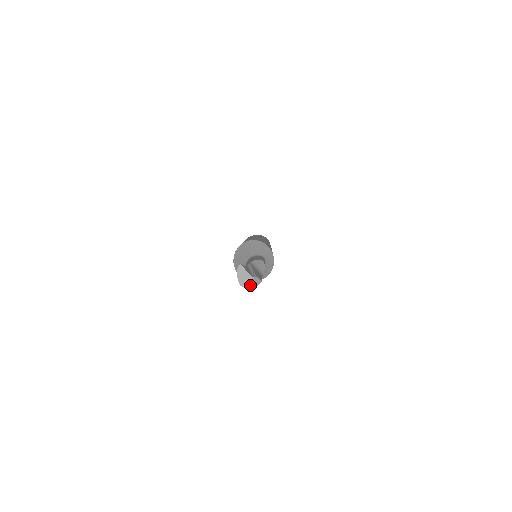
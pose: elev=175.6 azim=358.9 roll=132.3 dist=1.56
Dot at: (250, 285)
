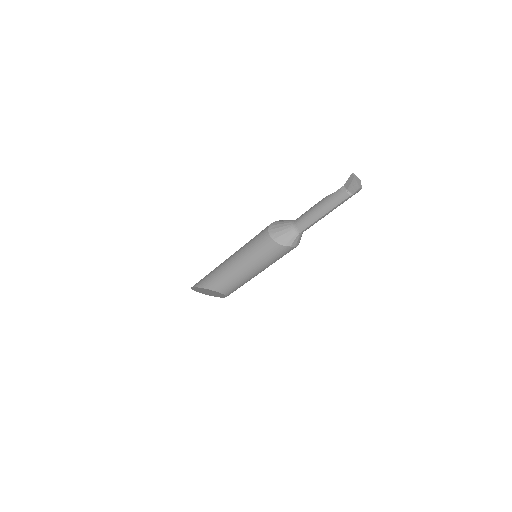
Dot at: (361, 187)
